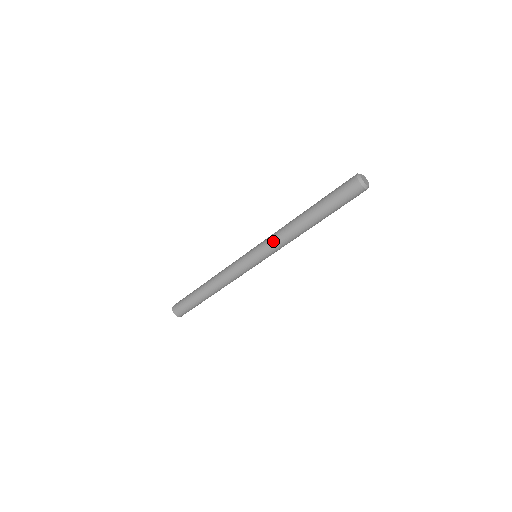
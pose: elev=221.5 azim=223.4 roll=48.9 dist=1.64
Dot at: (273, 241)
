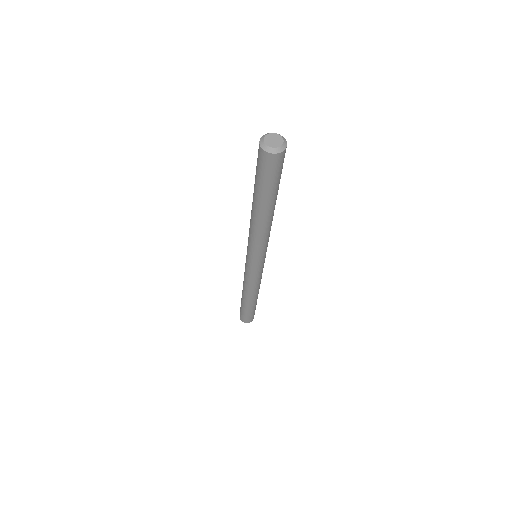
Dot at: (251, 242)
